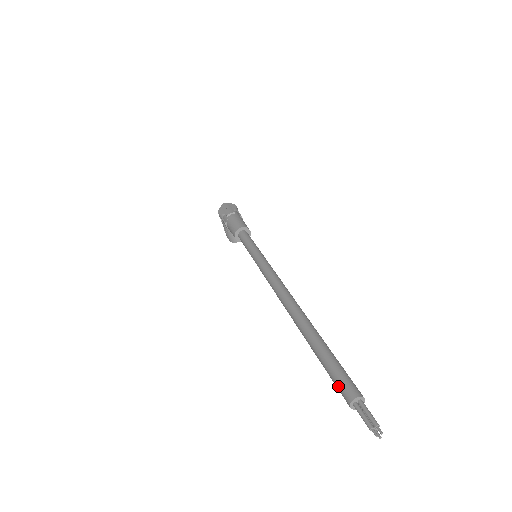
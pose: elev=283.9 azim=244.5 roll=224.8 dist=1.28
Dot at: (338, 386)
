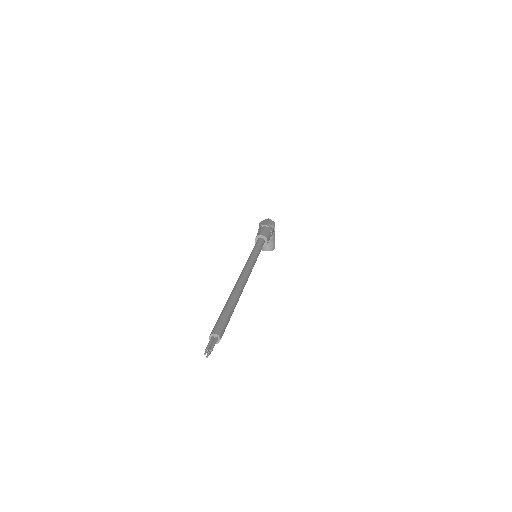
Dot at: (214, 326)
